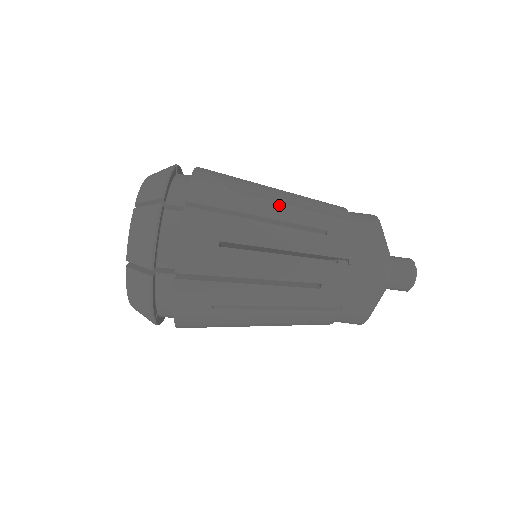
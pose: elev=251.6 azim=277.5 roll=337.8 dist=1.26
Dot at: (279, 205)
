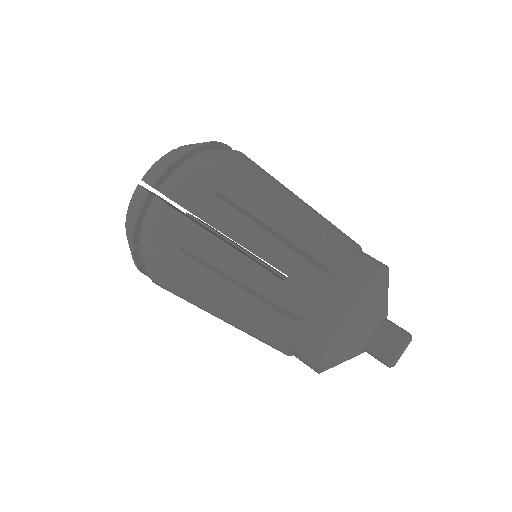
Dot at: occluded
